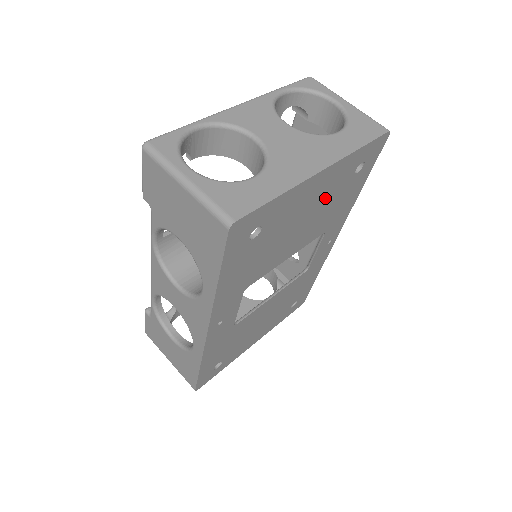
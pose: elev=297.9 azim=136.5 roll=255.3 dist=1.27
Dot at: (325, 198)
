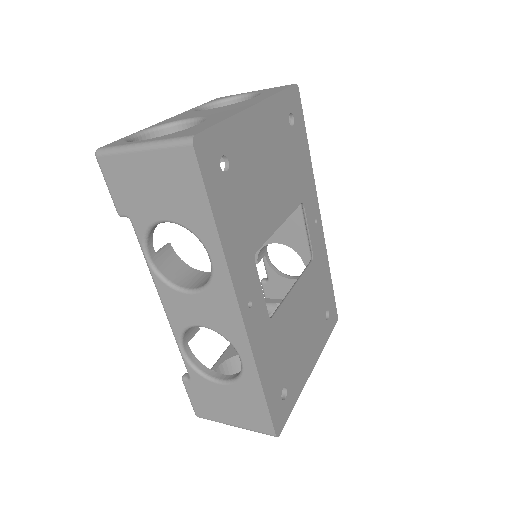
Dot at: (277, 148)
